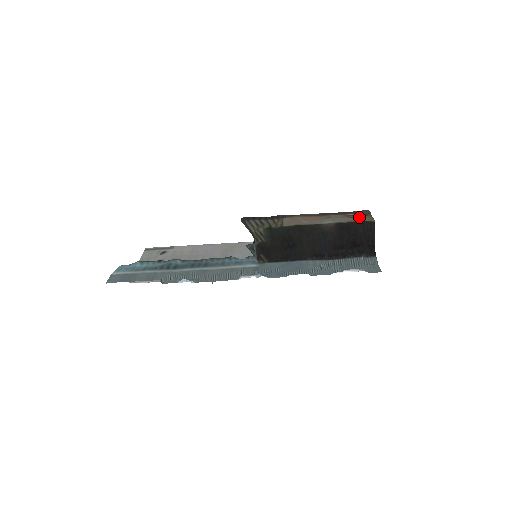
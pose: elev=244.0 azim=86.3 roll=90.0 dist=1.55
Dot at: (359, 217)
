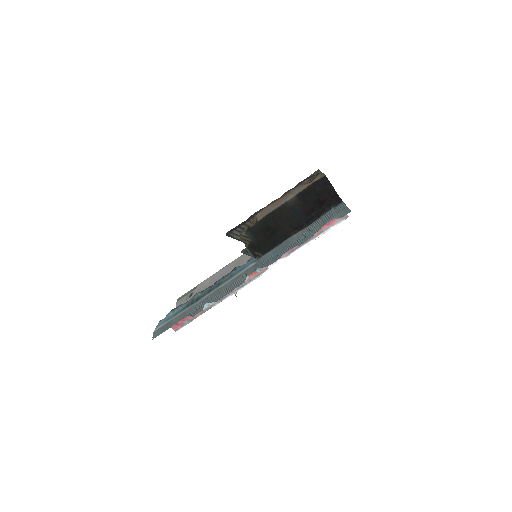
Dot at: (313, 179)
